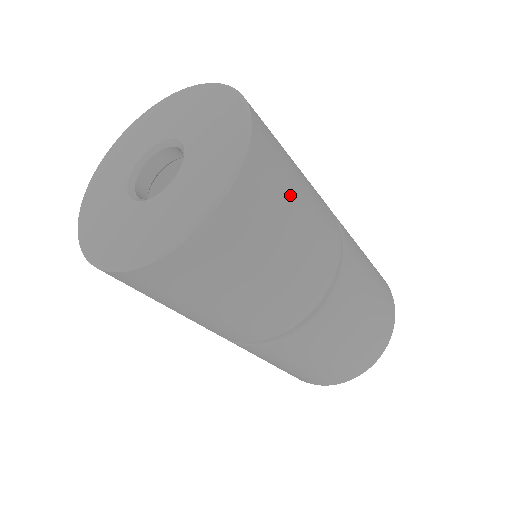
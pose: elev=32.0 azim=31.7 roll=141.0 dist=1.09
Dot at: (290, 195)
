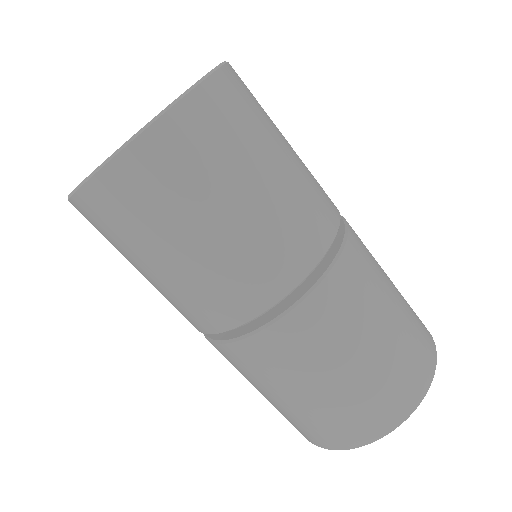
Dot at: occluded
